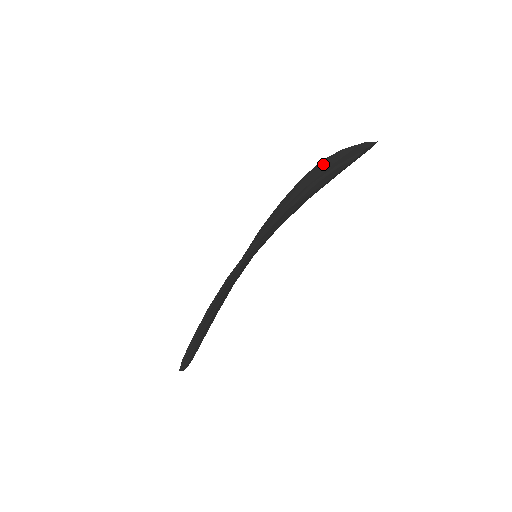
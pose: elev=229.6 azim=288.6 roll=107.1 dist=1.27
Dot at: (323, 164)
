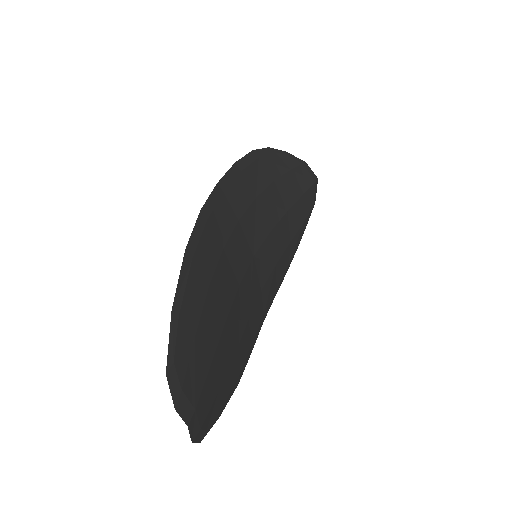
Dot at: occluded
